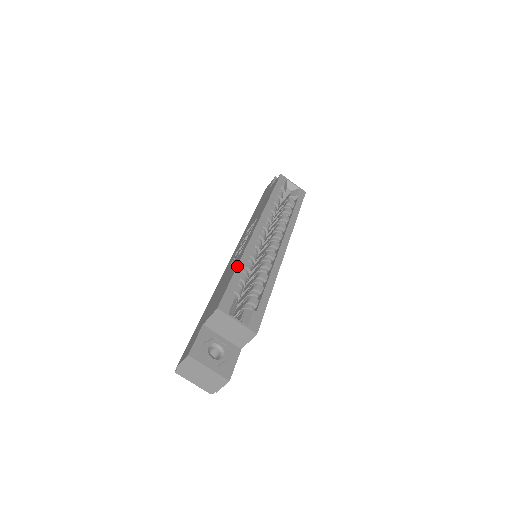
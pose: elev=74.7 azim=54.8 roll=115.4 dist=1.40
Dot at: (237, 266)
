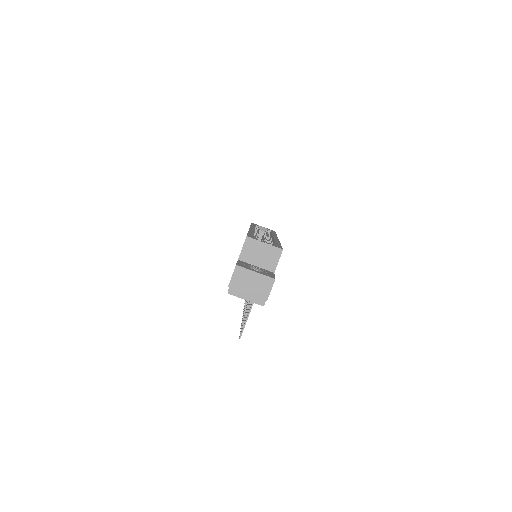
Dot at: occluded
